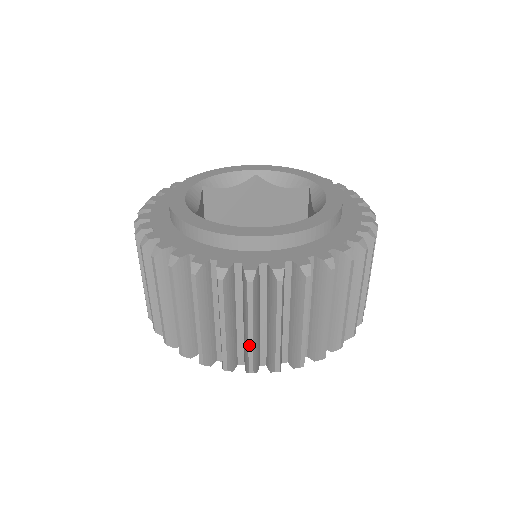
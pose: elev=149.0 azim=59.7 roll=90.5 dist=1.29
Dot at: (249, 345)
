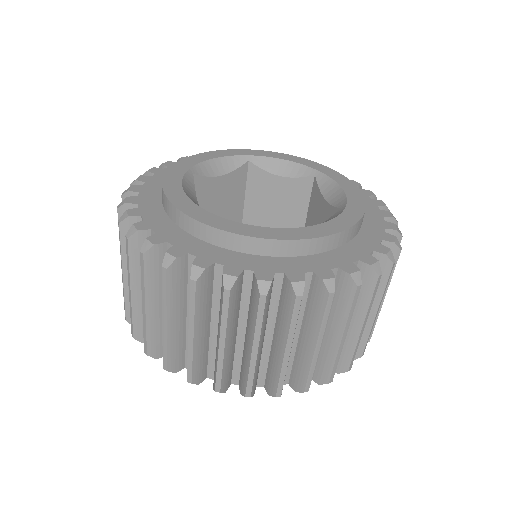
Dot at: (283, 367)
